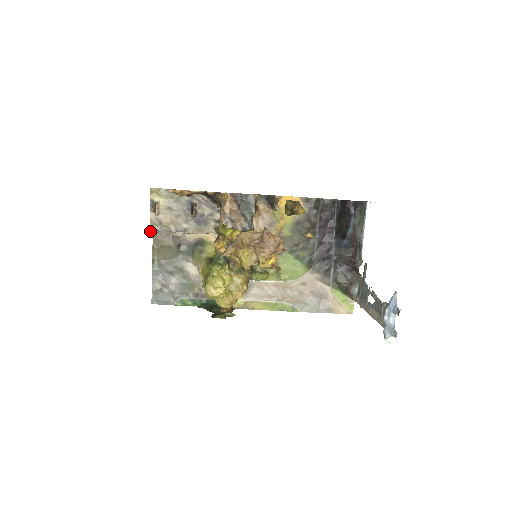
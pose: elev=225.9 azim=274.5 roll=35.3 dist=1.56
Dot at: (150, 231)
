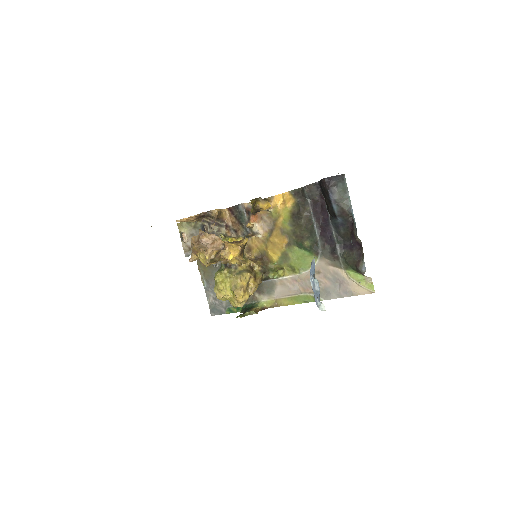
Dot at: occluded
